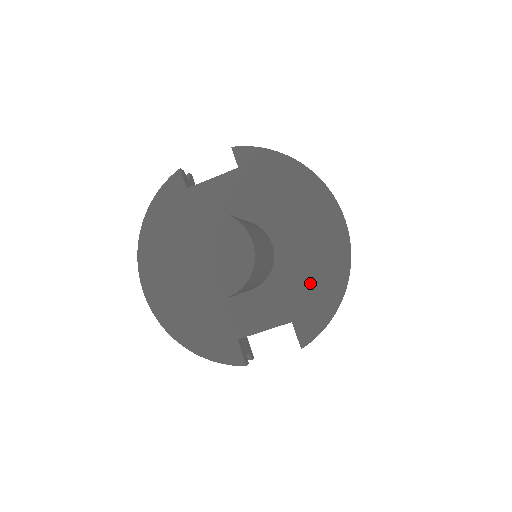
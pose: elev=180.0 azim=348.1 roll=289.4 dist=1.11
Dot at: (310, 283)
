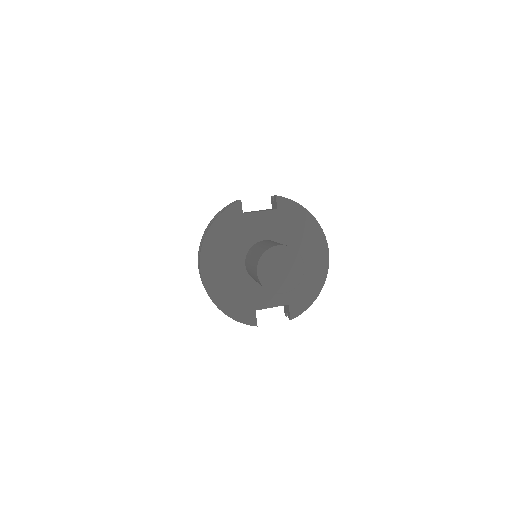
Dot at: (303, 284)
